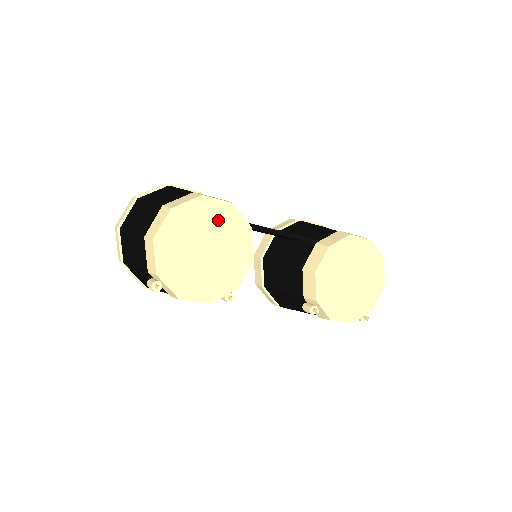
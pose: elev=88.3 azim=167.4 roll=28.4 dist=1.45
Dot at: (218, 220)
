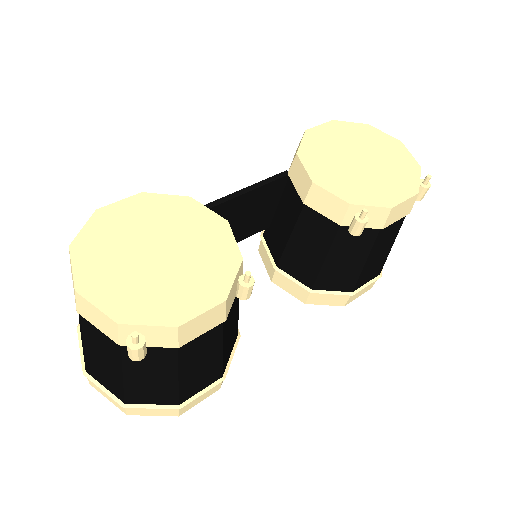
Dot at: (141, 217)
